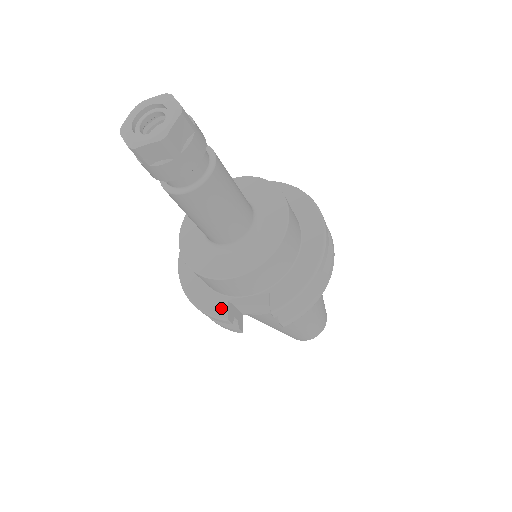
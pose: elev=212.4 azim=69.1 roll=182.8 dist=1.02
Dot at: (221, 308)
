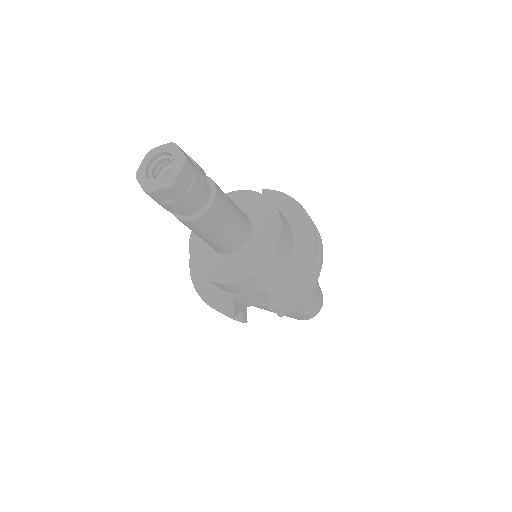
Dot at: (227, 304)
